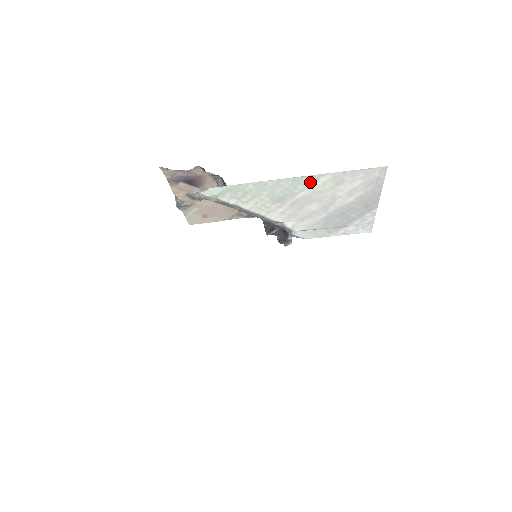
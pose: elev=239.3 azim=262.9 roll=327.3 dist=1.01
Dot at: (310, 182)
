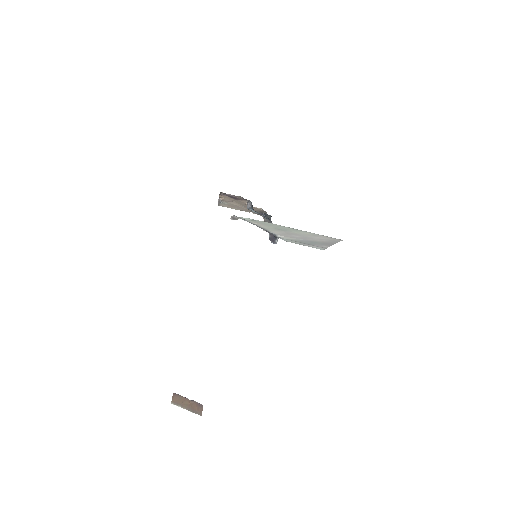
Dot at: (300, 231)
